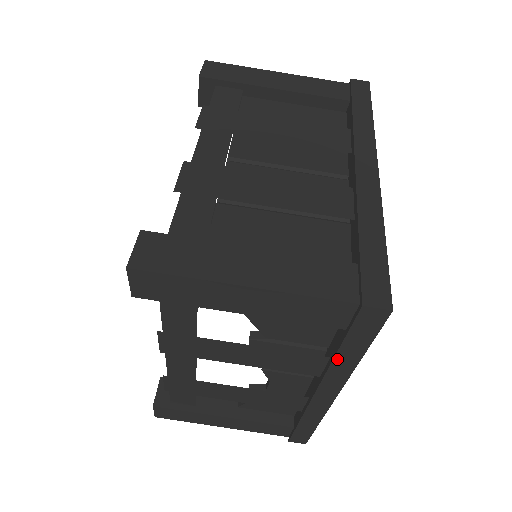
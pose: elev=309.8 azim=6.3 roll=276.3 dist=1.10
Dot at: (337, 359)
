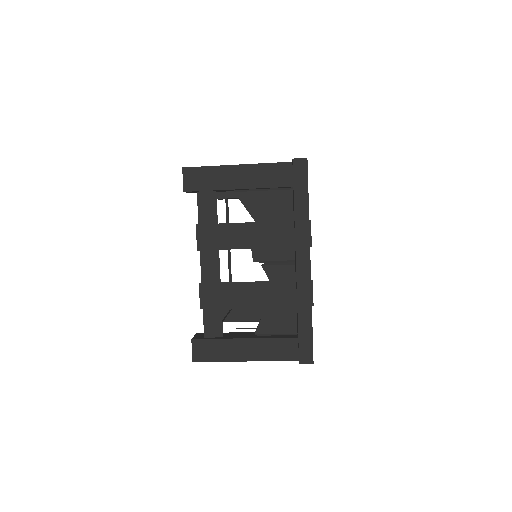
Dot at: (296, 214)
